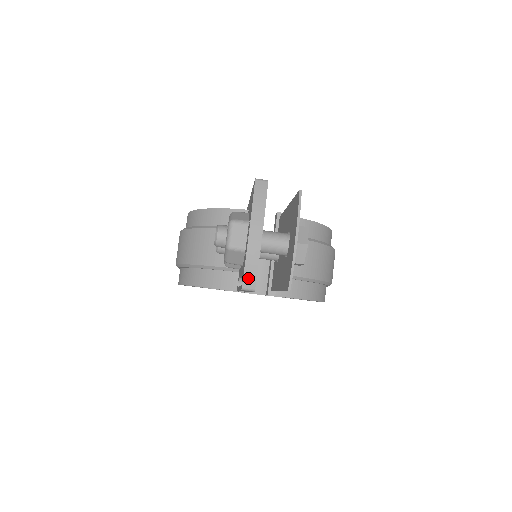
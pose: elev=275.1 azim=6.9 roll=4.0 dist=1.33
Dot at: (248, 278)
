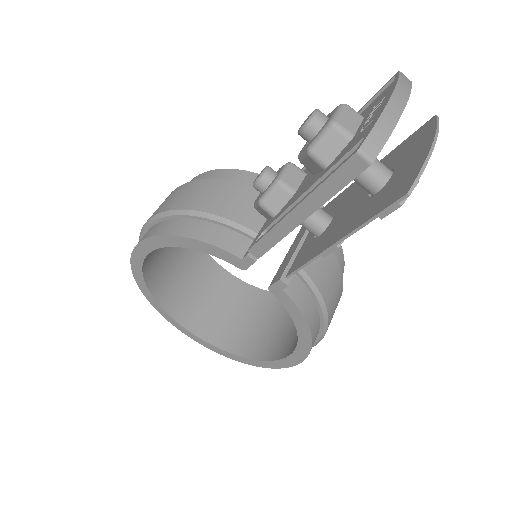
Dot at: (373, 141)
